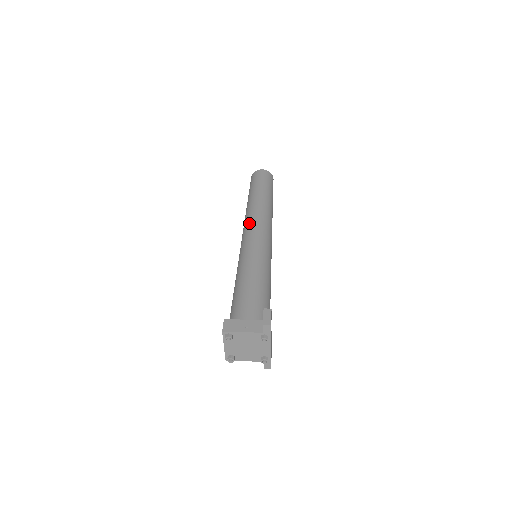
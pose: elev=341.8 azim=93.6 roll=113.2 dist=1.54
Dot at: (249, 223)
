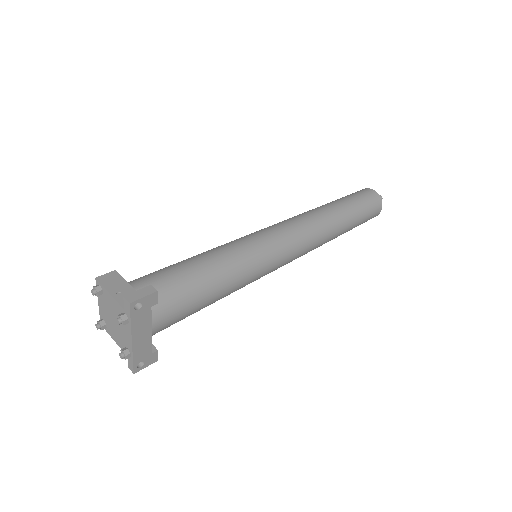
Dot at: (284, 220)
